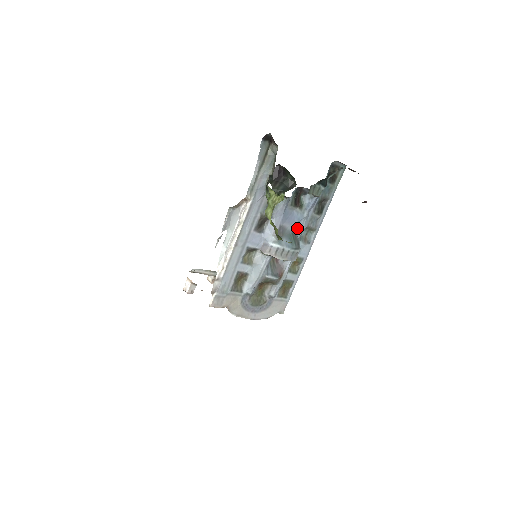
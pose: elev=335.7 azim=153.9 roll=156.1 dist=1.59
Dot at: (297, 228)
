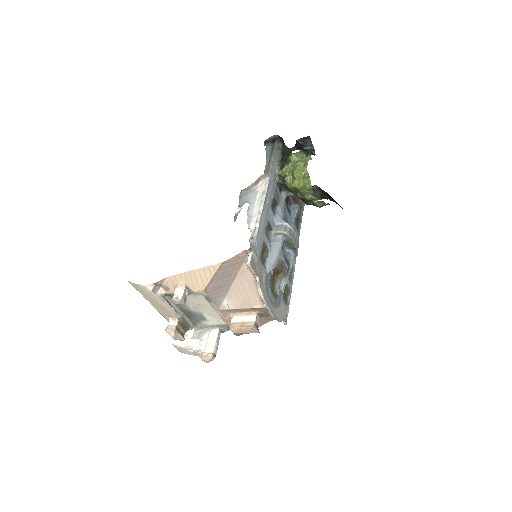
Dot at: occluded
